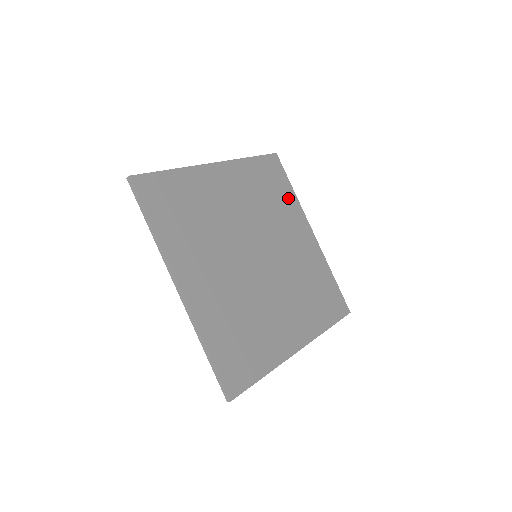
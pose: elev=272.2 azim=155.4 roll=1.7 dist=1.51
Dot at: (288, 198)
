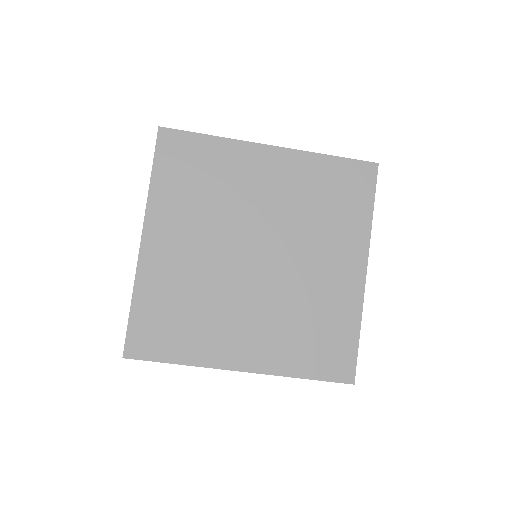
Dot at: (355, 218)
